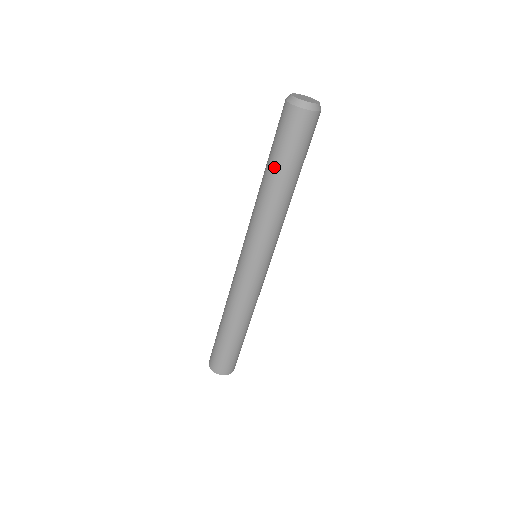
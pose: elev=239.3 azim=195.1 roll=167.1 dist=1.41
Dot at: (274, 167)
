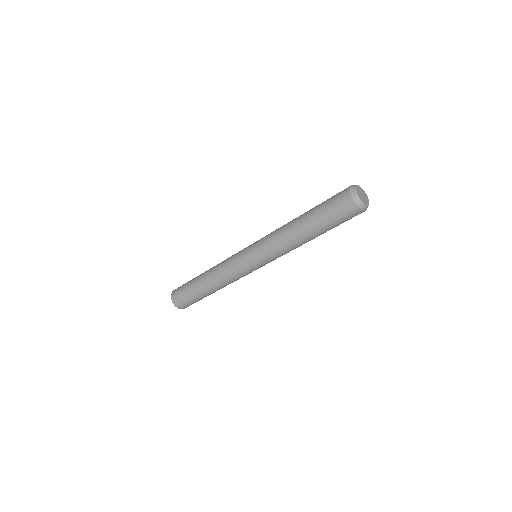
Dot at: (317, 230)
